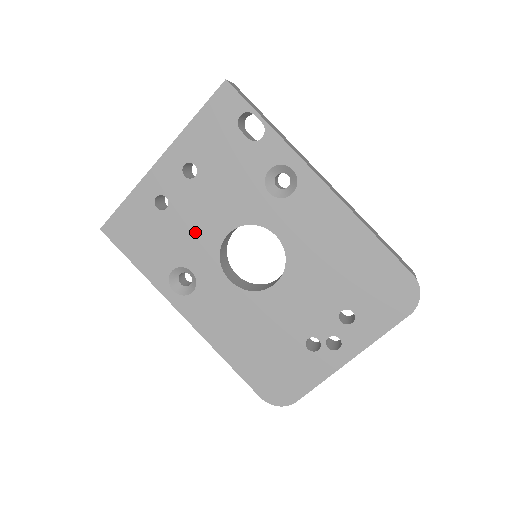
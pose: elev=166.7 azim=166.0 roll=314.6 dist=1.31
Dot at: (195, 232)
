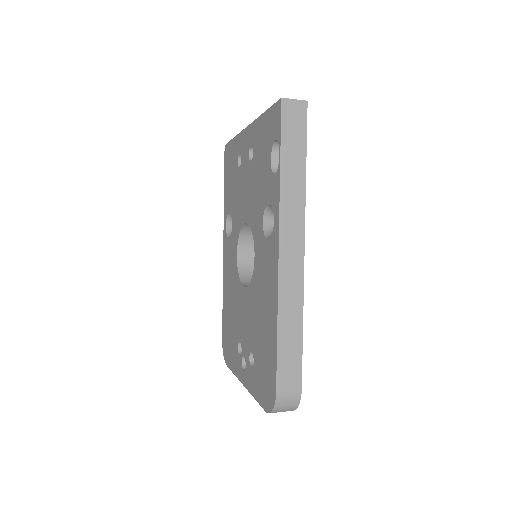
Dot at: (240, 201)
